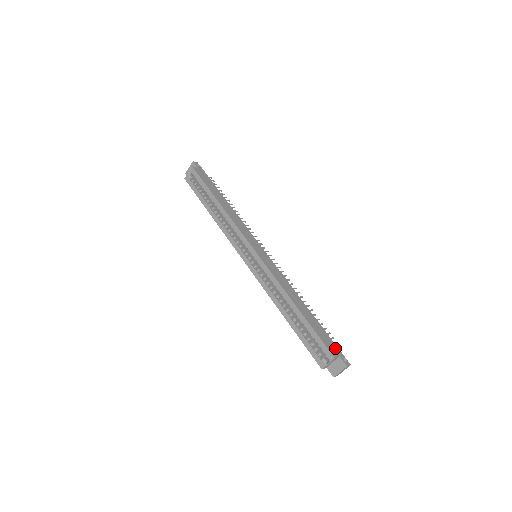
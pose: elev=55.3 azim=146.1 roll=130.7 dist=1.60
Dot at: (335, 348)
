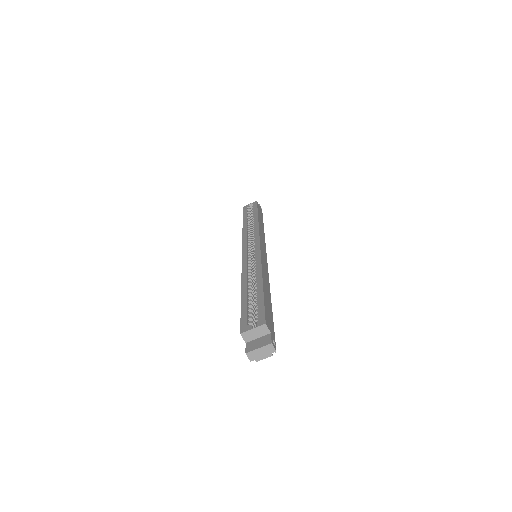
Dot at: (272, 329)
